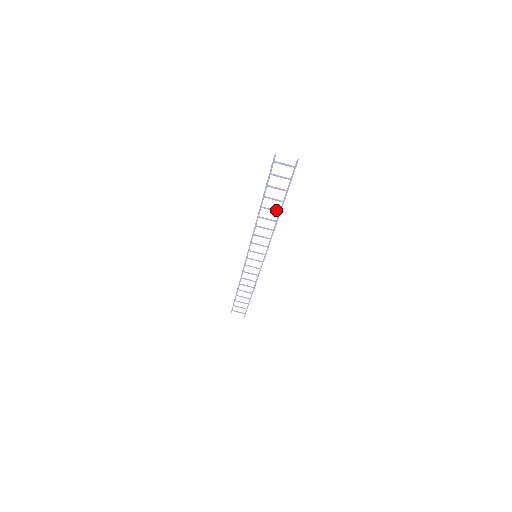
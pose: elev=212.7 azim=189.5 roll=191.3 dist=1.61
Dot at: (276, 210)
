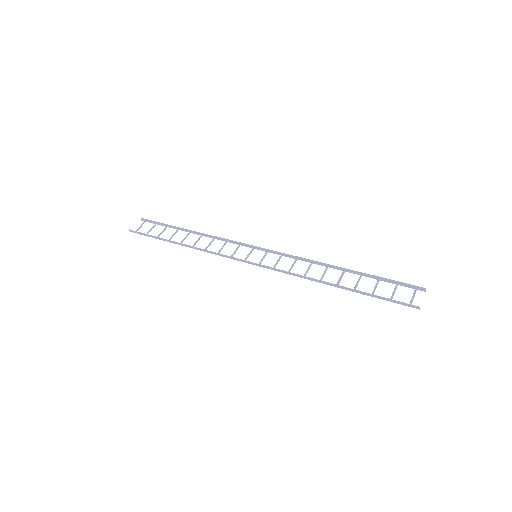
Dot at: occluded
